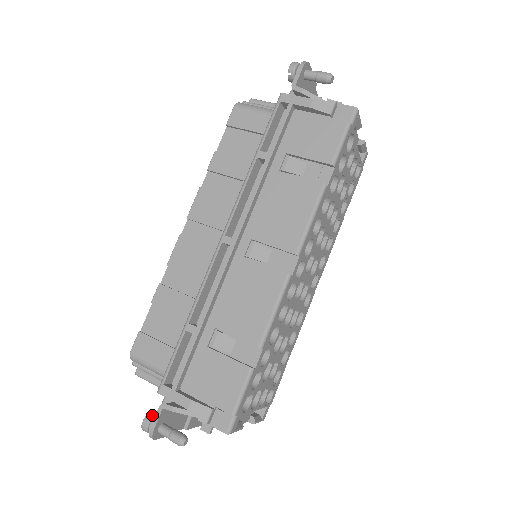
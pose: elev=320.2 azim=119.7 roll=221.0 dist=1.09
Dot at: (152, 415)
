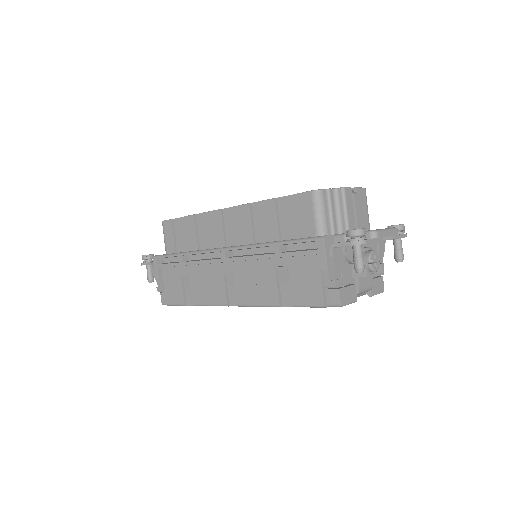
Dot at: (148, 258)
